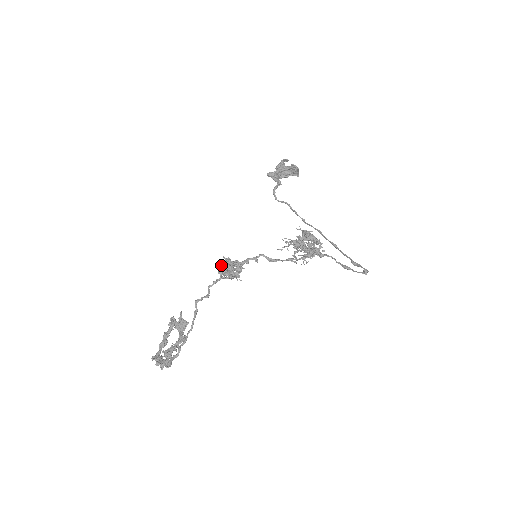
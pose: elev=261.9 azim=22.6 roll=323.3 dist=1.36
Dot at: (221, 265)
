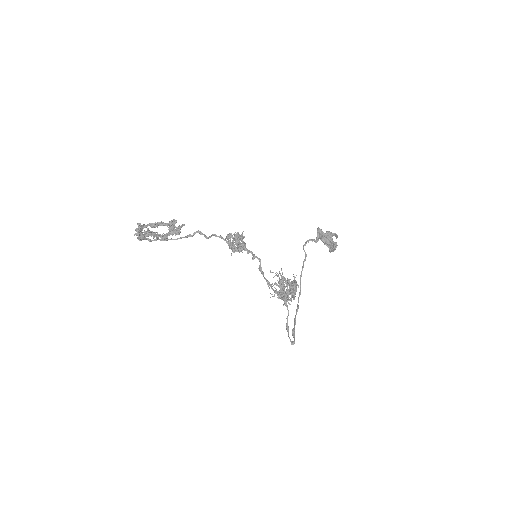
Dot at: (236, 234)
